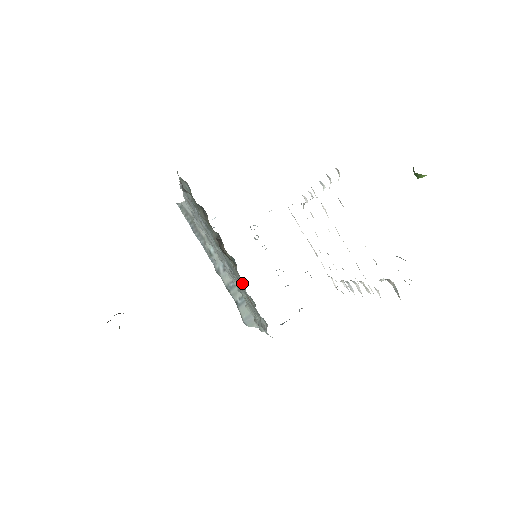
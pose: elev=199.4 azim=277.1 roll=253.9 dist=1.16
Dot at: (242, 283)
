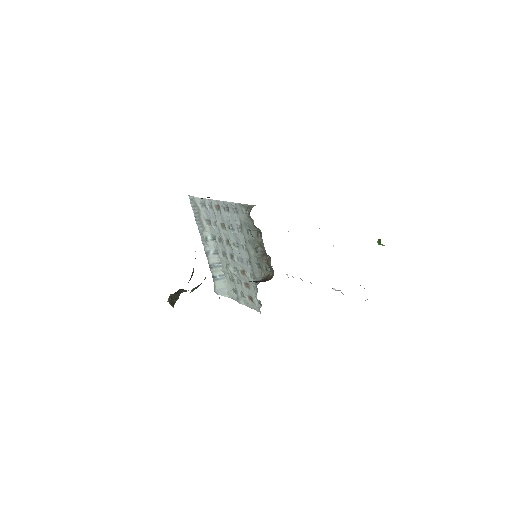
Dot at: (259, 279)
